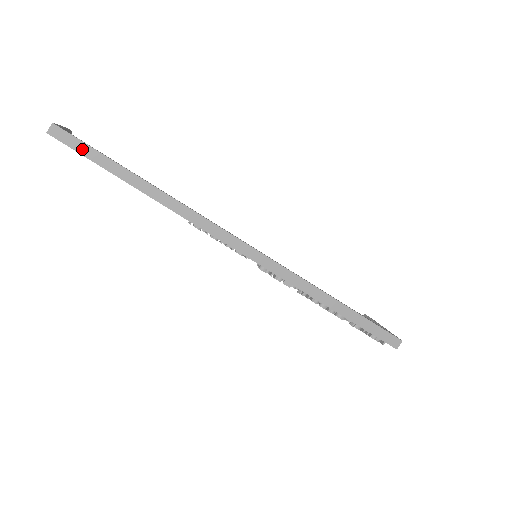
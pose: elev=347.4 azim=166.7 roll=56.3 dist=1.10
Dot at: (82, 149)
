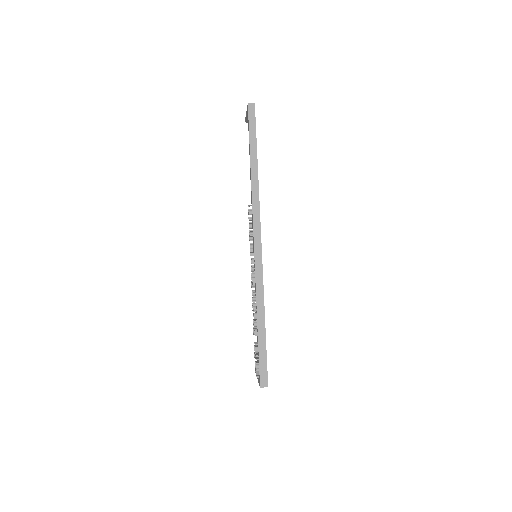
Dot at: (252, 124)
